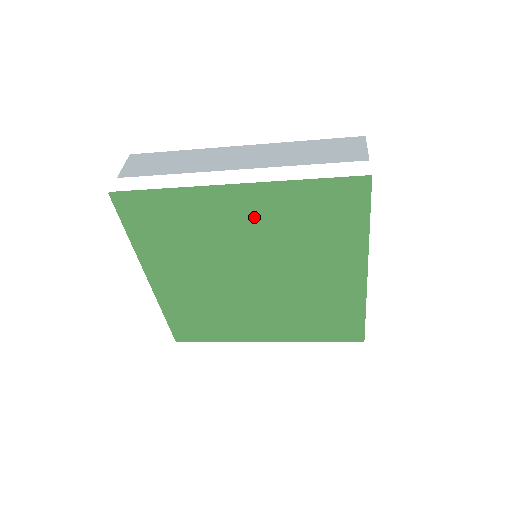
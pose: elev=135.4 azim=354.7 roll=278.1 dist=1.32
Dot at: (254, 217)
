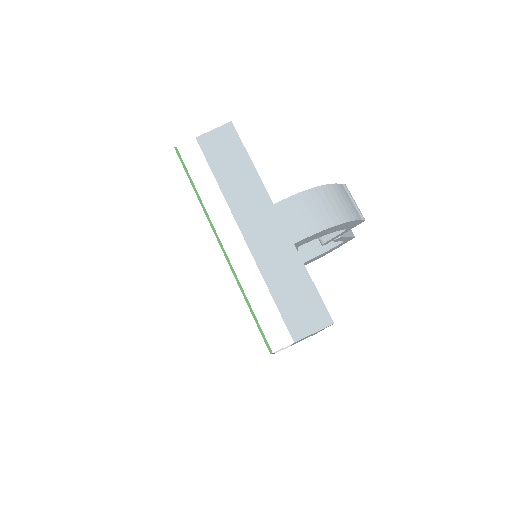
Dot at: occluded
